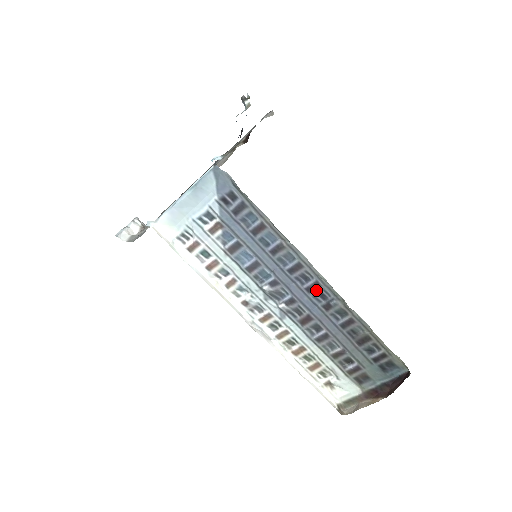
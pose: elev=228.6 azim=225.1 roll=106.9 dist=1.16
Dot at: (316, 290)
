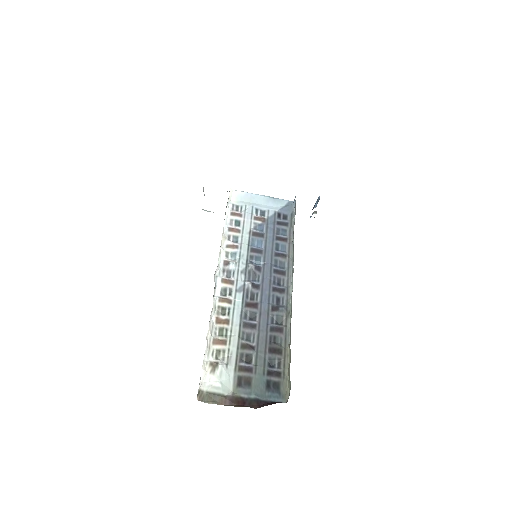
Dot at: (279, 293)
